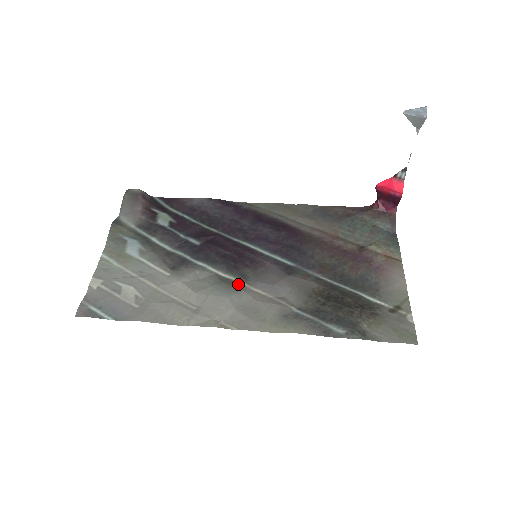
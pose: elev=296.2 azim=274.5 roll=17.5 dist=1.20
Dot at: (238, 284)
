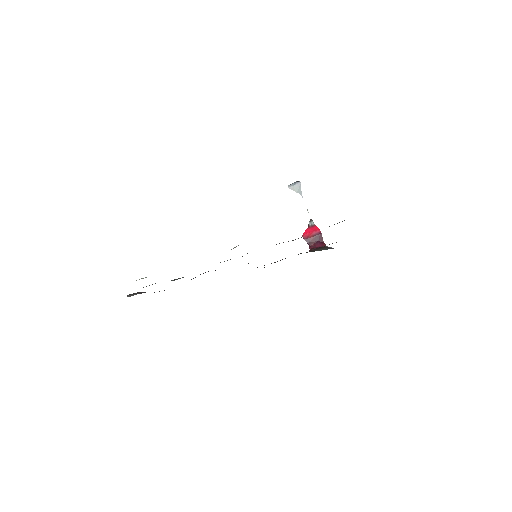
Dot at: occluded
